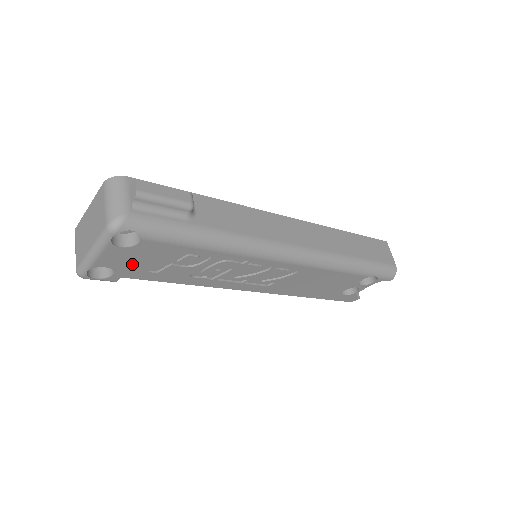
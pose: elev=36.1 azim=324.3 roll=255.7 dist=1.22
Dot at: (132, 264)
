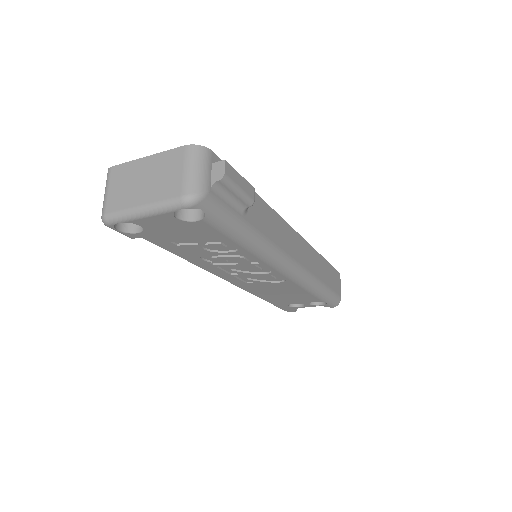
Dot at: (166, 232)
